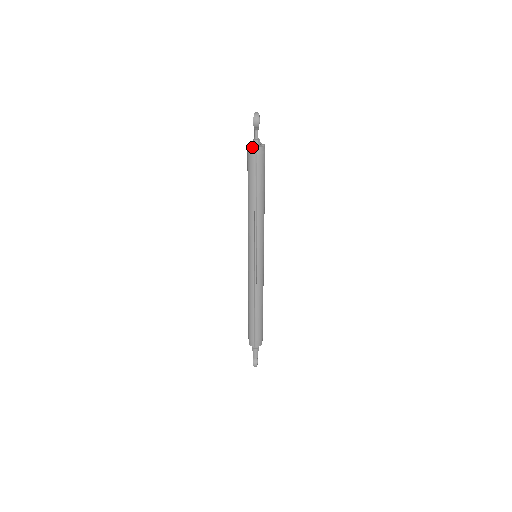
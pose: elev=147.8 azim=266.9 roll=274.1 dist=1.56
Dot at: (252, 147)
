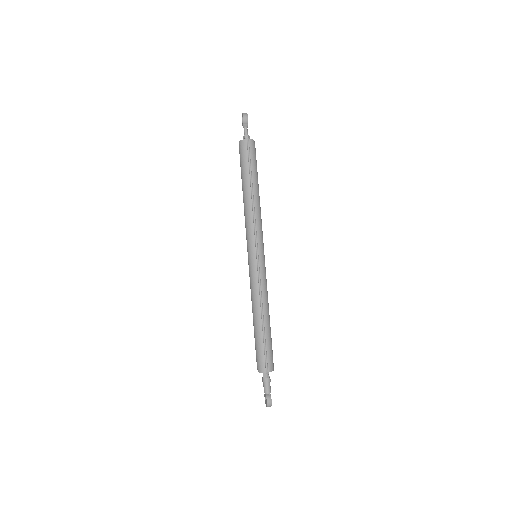
Dot at: (244, 139)
